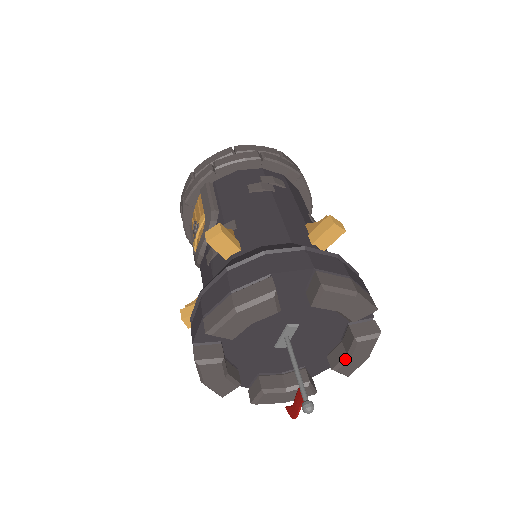
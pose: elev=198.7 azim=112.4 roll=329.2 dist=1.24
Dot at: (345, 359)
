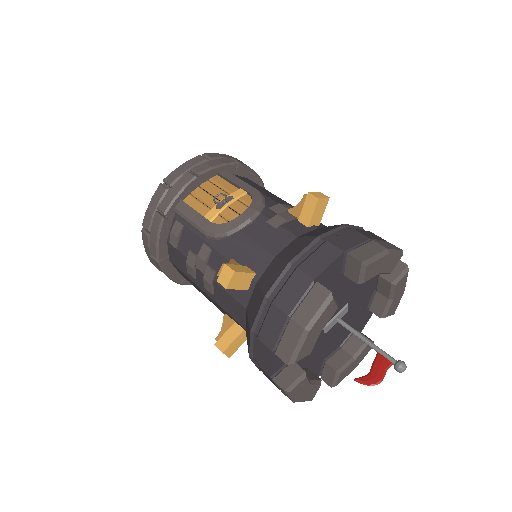
Dot at: (350, 361)
